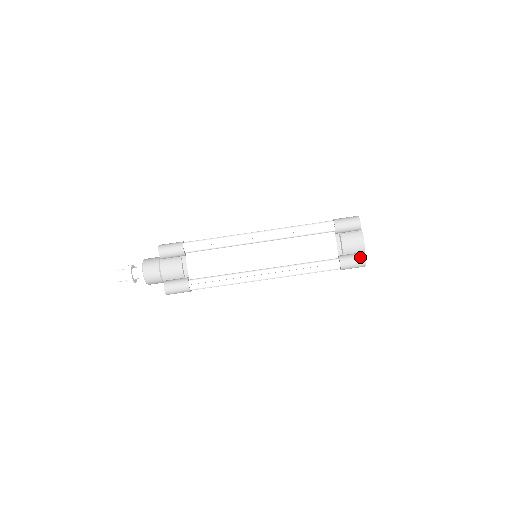
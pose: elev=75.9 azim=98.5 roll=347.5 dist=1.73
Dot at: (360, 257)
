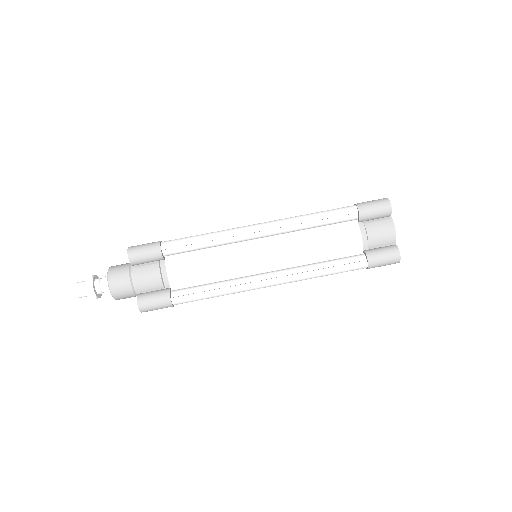
Dot at: (393, 251)
